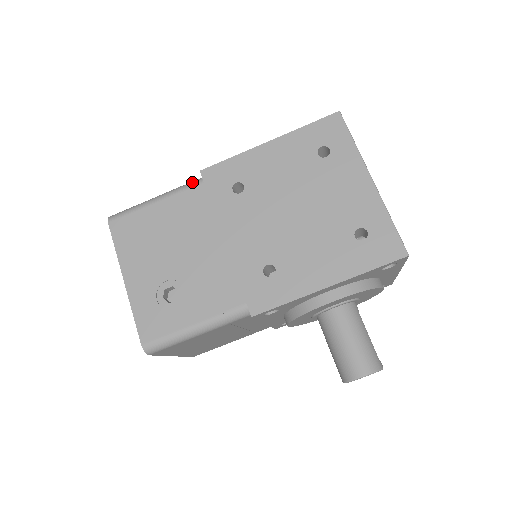
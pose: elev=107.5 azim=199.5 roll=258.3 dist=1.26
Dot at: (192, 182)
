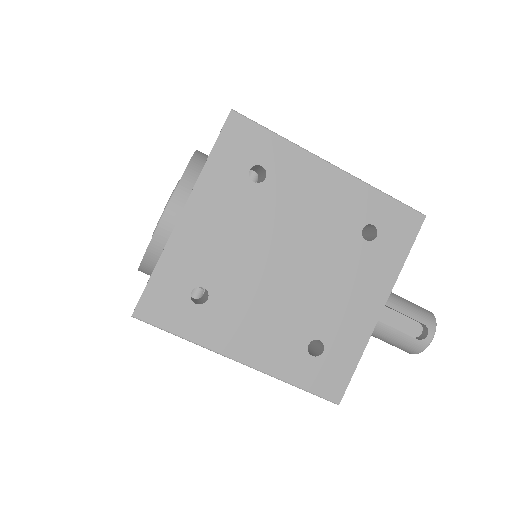
Dot at: occluded
